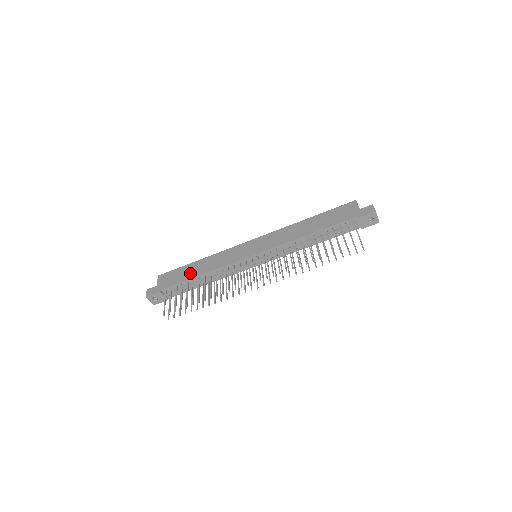
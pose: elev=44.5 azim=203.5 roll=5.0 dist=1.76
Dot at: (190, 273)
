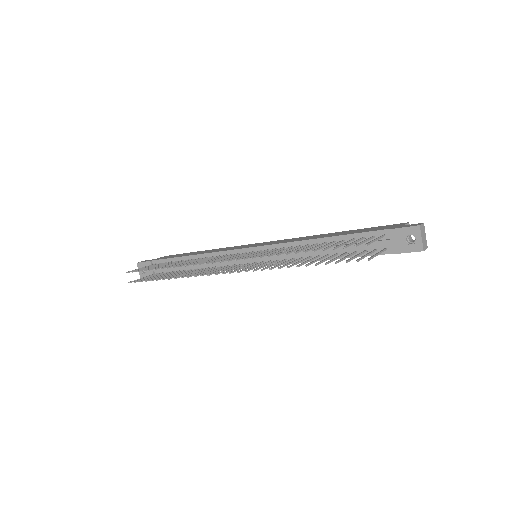
Dot at: (187, 254)
